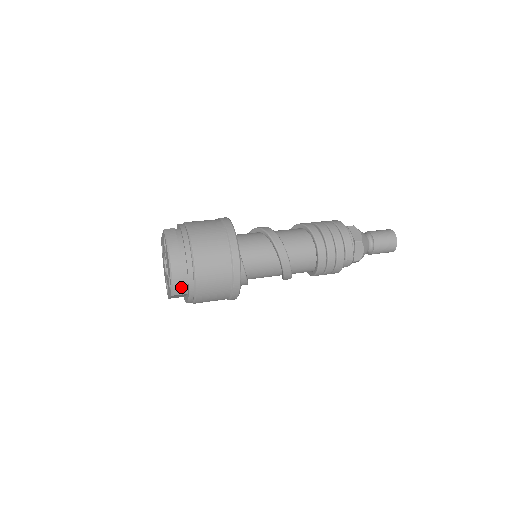
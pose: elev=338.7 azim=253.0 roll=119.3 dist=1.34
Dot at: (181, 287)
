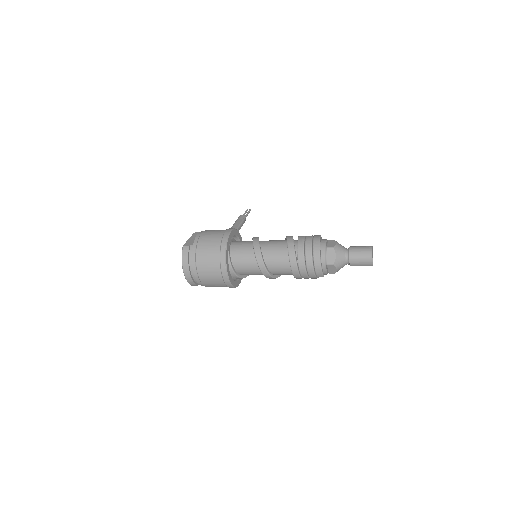
Dot at: (195, 284)
